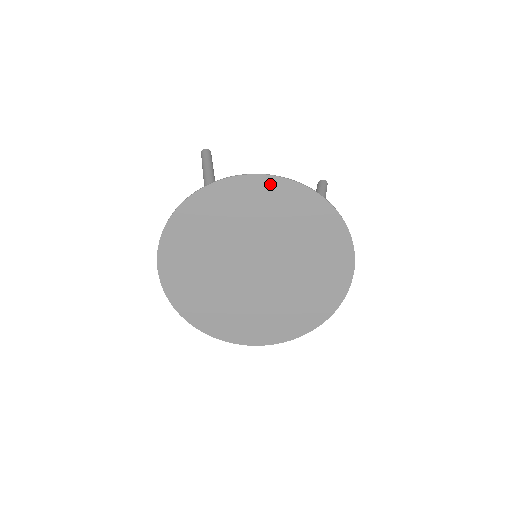
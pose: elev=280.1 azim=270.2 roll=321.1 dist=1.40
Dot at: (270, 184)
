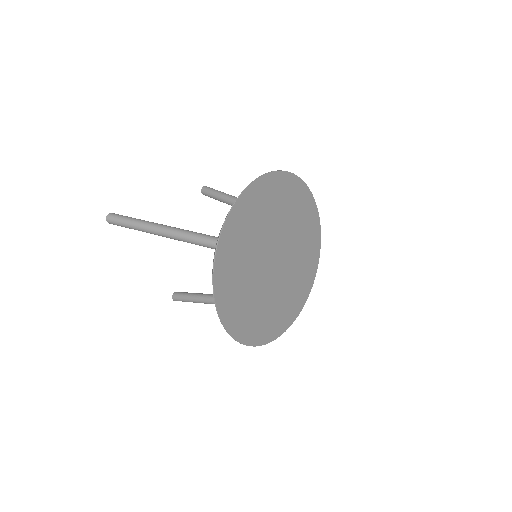
Dot at: (264, 183)
